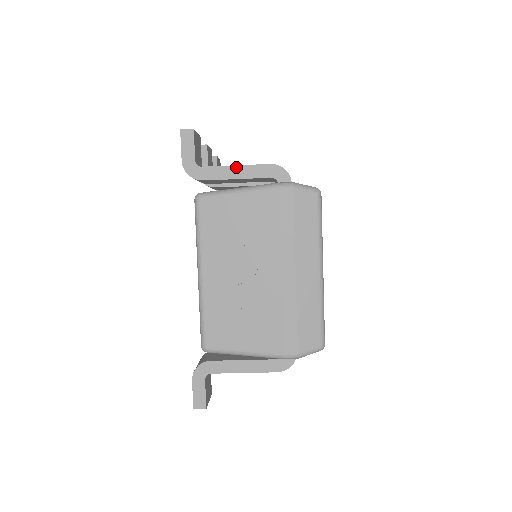
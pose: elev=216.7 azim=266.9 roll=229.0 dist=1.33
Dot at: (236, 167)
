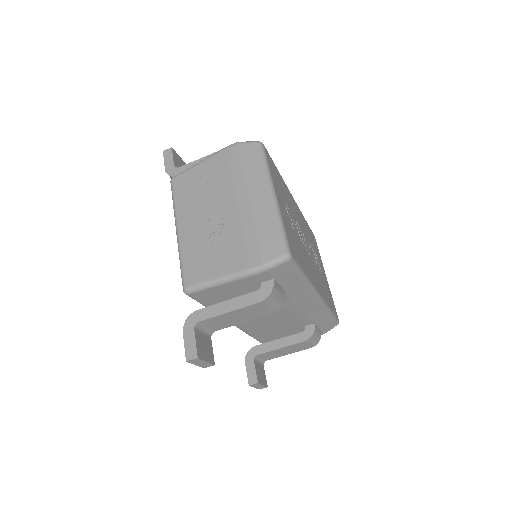
Dot at: (203, 158)
